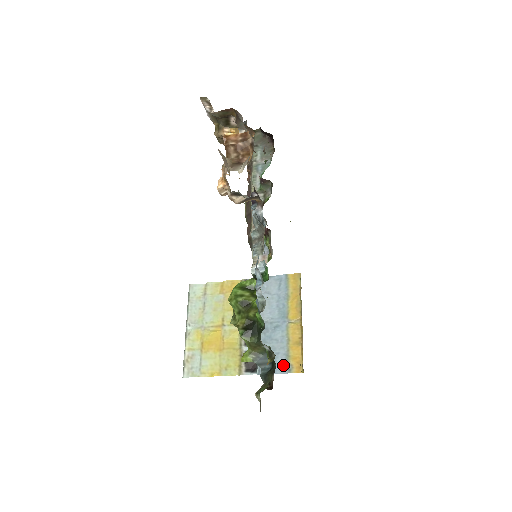
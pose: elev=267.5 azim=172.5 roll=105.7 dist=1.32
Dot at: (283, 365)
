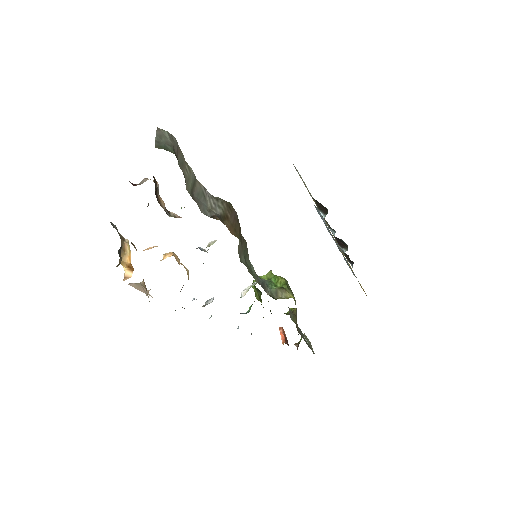
Dot at: occluded
